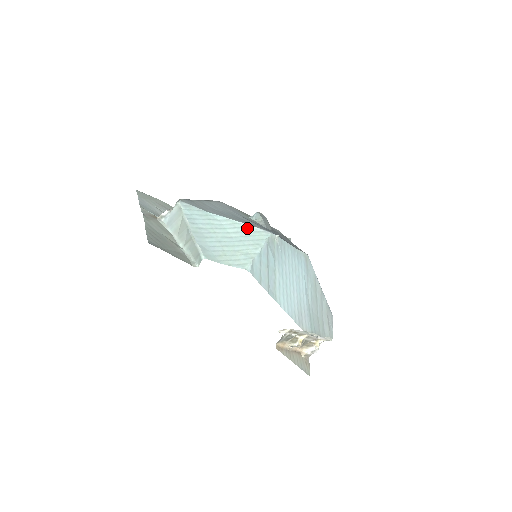
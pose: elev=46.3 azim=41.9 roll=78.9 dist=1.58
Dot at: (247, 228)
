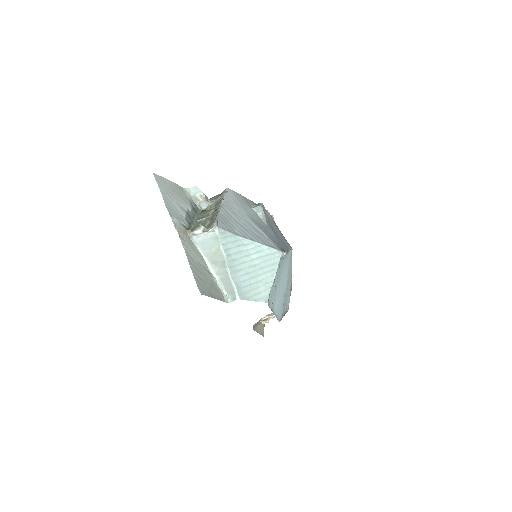
Dot at: (266, 250)
